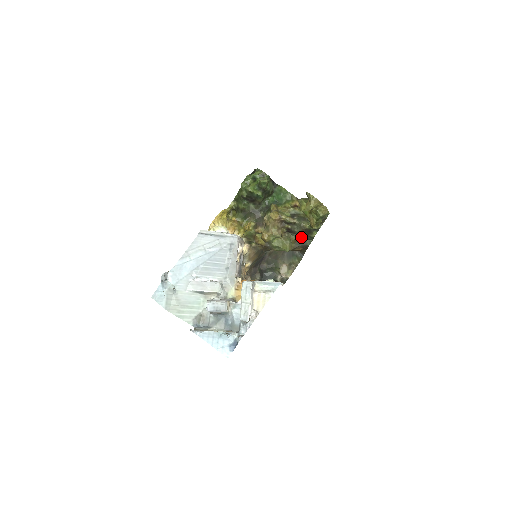
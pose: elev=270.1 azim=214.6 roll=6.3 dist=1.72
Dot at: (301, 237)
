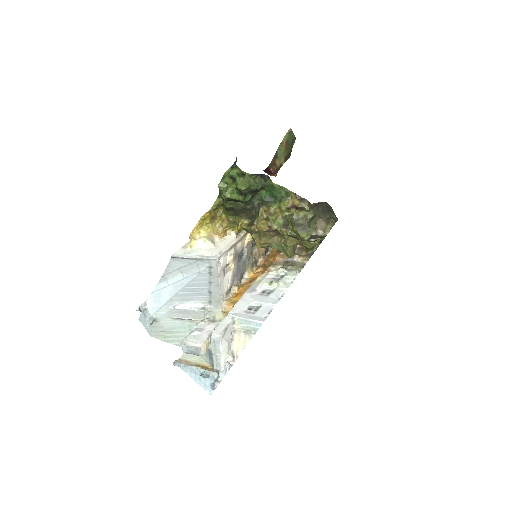
Dot at: occluded
